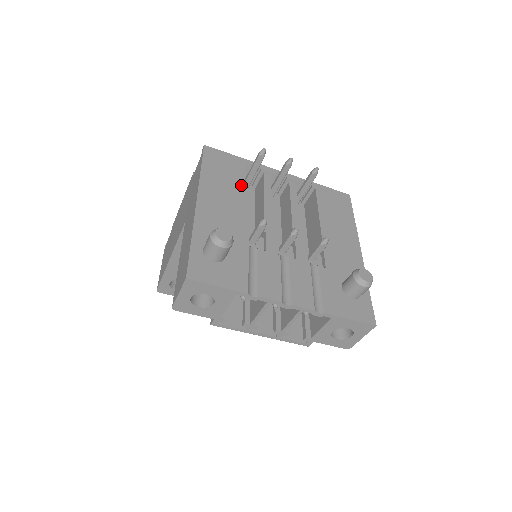
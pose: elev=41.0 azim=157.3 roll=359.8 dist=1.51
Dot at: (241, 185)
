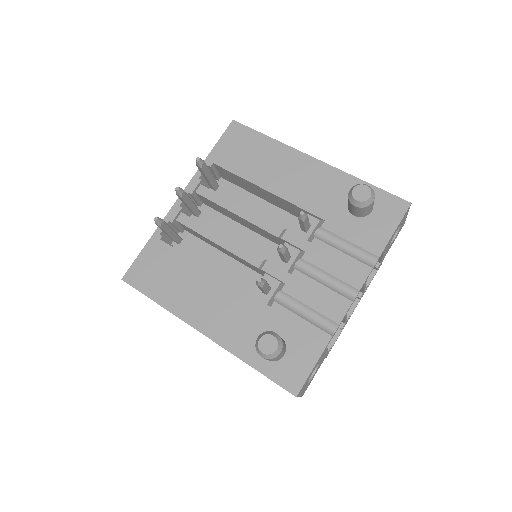
Dot at: (189, 263)
